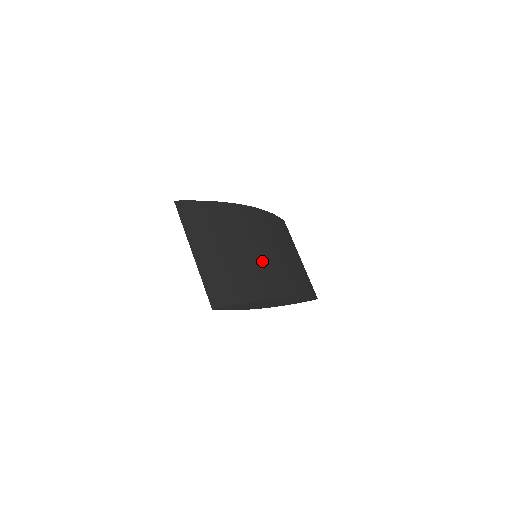
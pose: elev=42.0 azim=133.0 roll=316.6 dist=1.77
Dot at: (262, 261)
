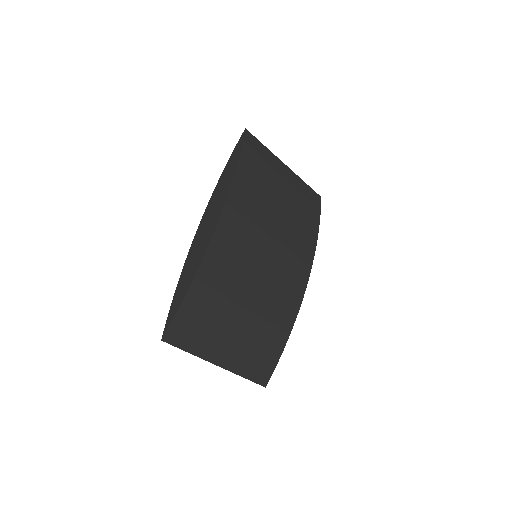
Dot at: (272, 277)
